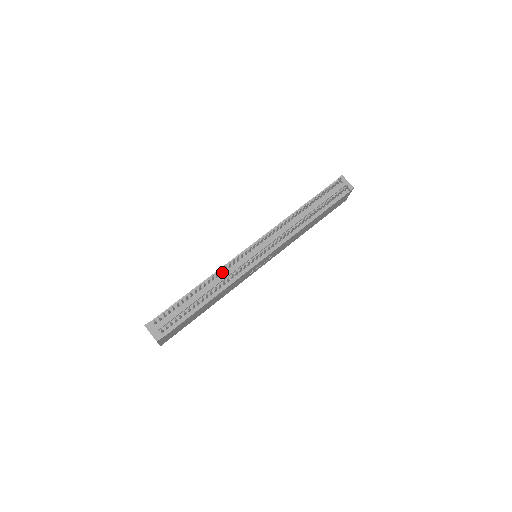
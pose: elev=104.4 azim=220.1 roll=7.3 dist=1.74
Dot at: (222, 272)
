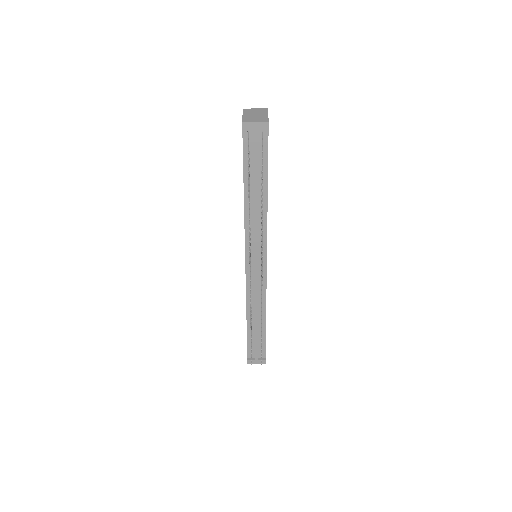
Dot at: occluded
